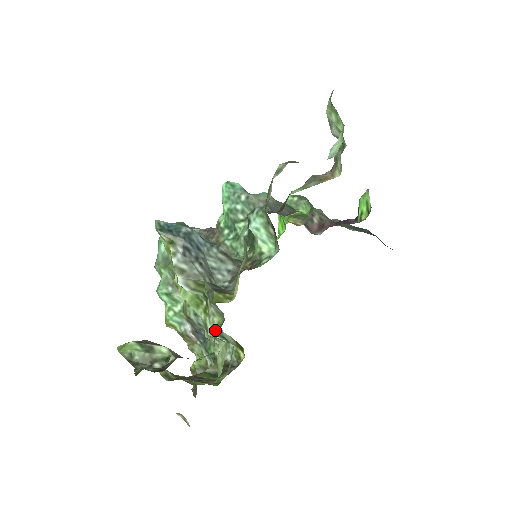
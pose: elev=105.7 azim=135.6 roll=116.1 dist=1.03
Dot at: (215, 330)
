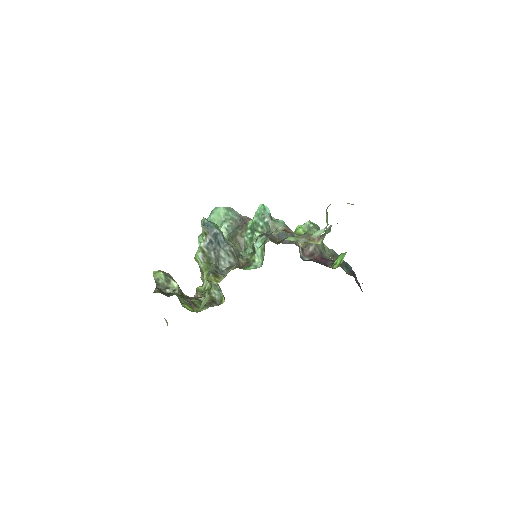
Dot at: (205, 289)
